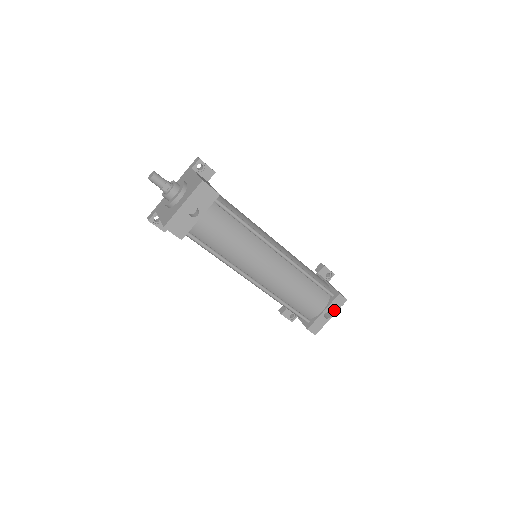
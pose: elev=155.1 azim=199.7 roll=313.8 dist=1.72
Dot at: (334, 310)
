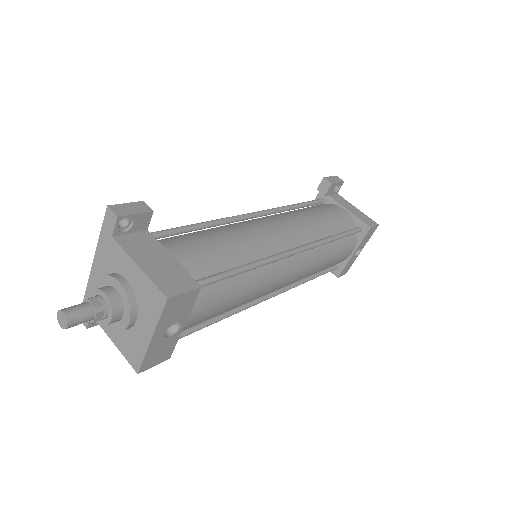
Dot at: (364, 243)
